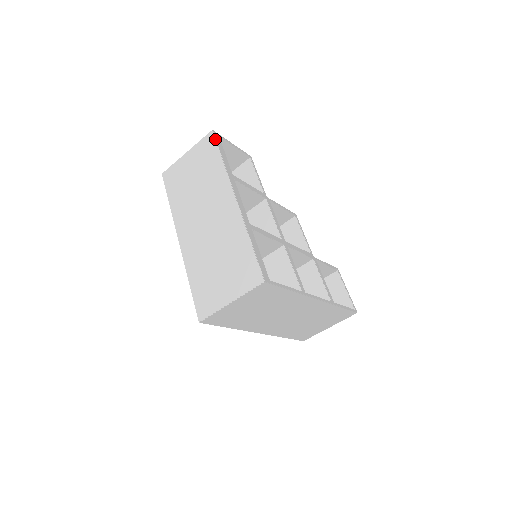
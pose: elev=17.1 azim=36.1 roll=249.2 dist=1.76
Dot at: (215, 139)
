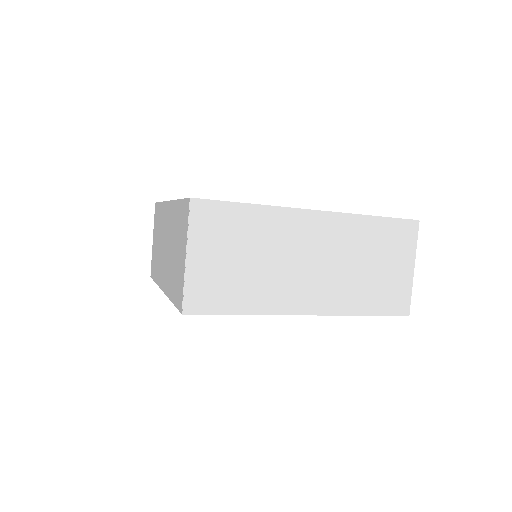
Dot at: (157, 203)
